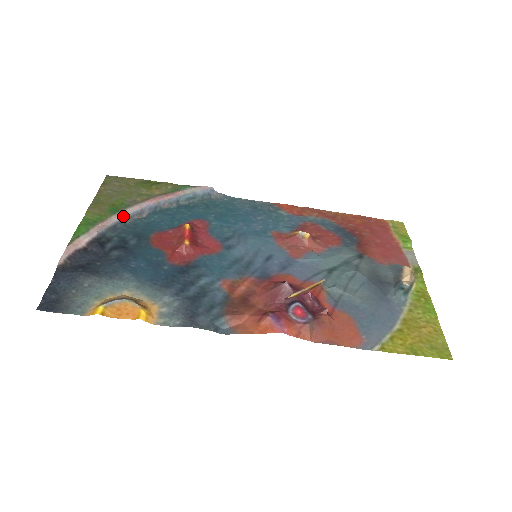
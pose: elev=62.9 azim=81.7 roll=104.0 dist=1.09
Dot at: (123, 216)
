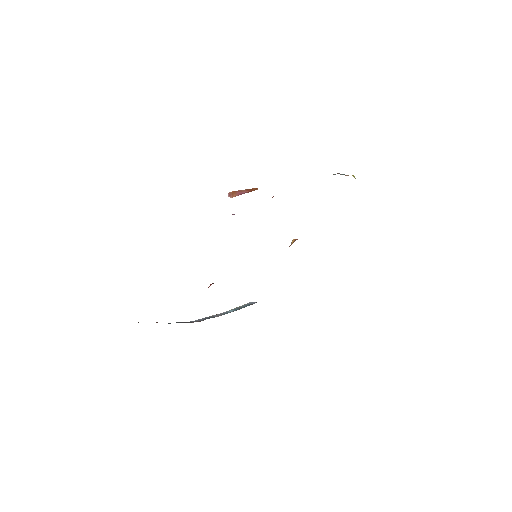
Dot at: (185, 322)
